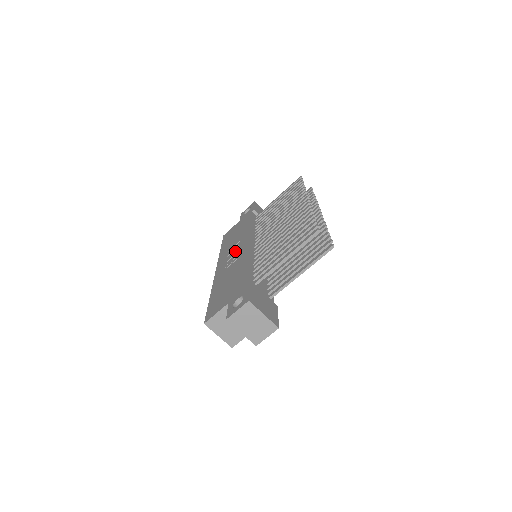
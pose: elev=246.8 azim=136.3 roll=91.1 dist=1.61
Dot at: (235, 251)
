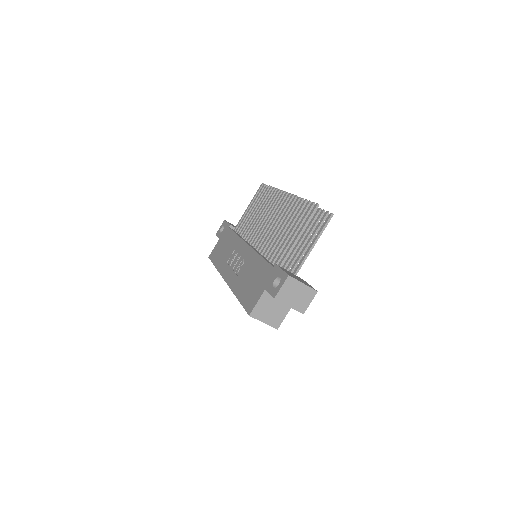
Dot at: (236, 258)
